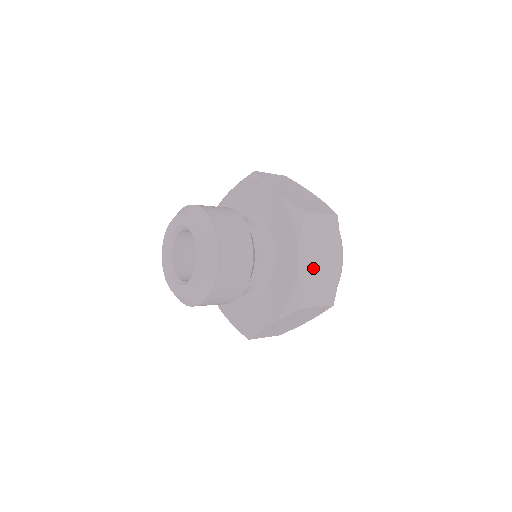
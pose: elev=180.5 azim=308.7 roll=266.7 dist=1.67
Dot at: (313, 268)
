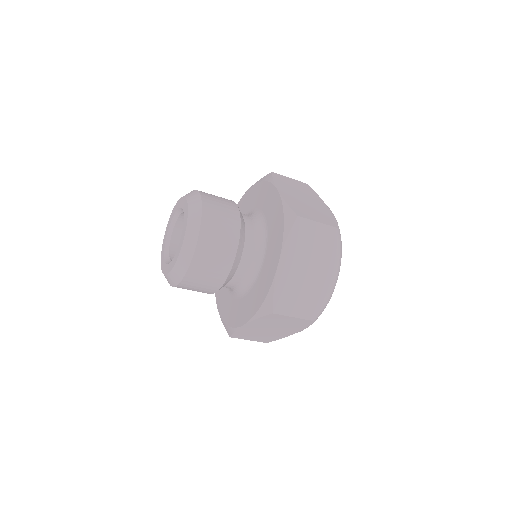
Dot at: (296, 276)
